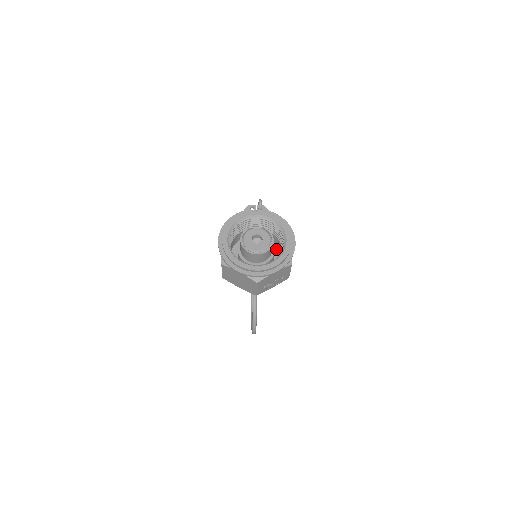
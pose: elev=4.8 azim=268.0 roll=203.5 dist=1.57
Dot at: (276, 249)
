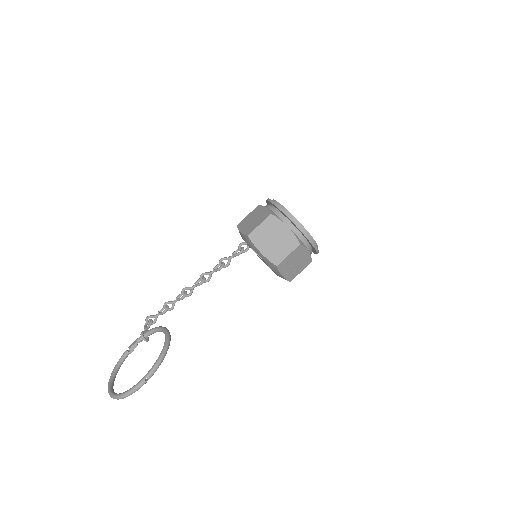
Dot at: occluded
